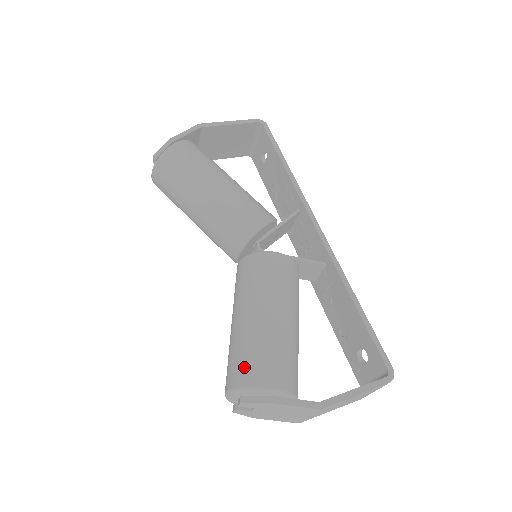
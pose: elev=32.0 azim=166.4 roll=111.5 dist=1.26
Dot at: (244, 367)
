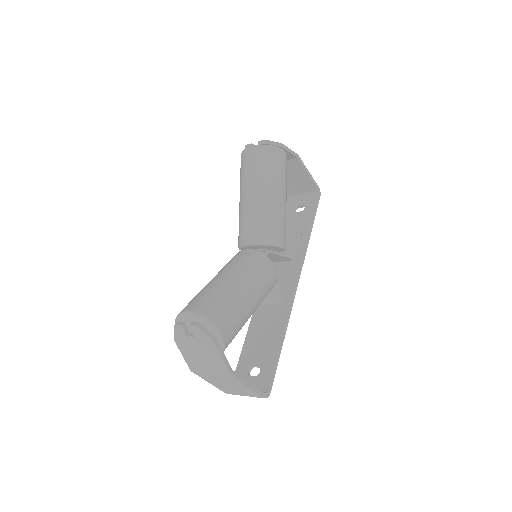
Dot at: (216, 309)
